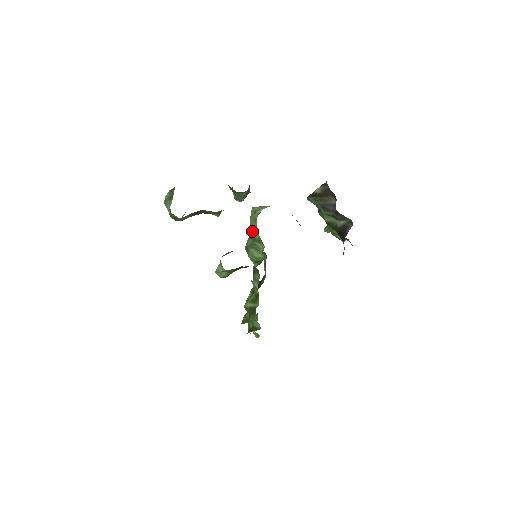
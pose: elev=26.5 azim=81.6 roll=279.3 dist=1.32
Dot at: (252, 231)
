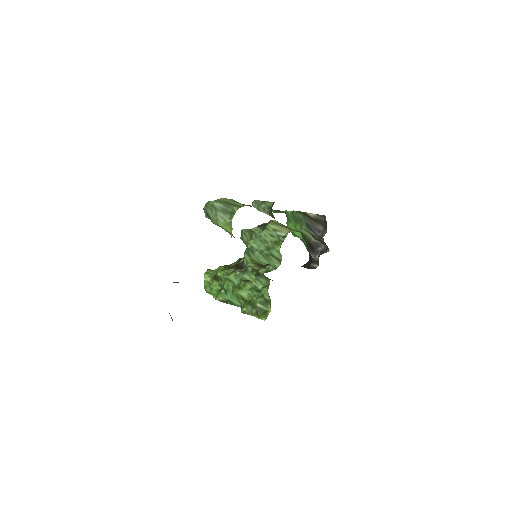
Dot at: (275, 250)
